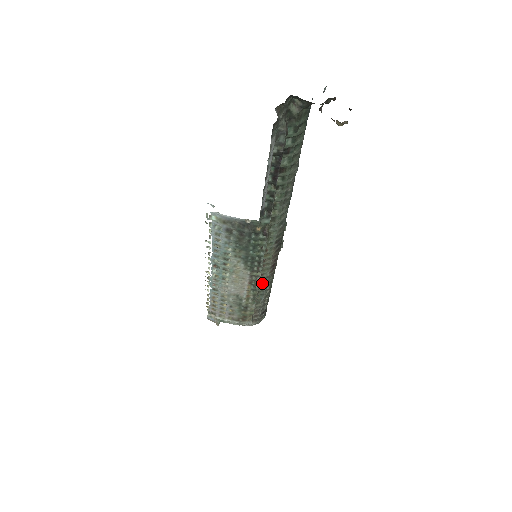
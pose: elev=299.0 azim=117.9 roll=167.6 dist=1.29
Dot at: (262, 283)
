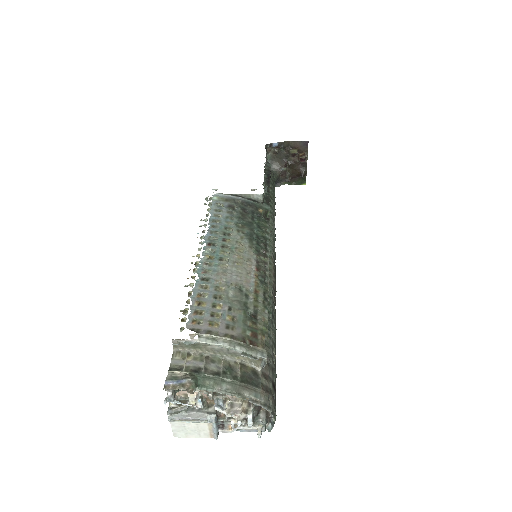
Dot at: occluded
